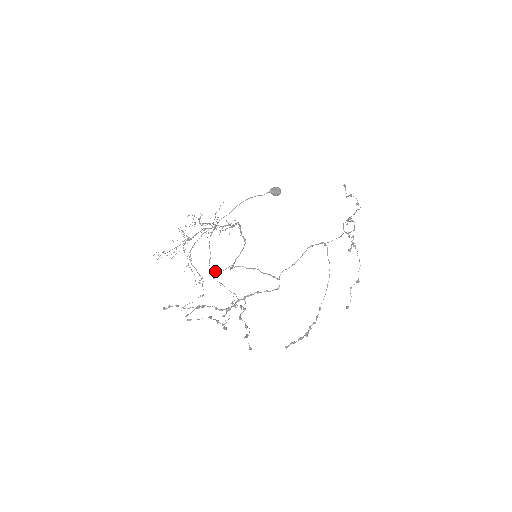
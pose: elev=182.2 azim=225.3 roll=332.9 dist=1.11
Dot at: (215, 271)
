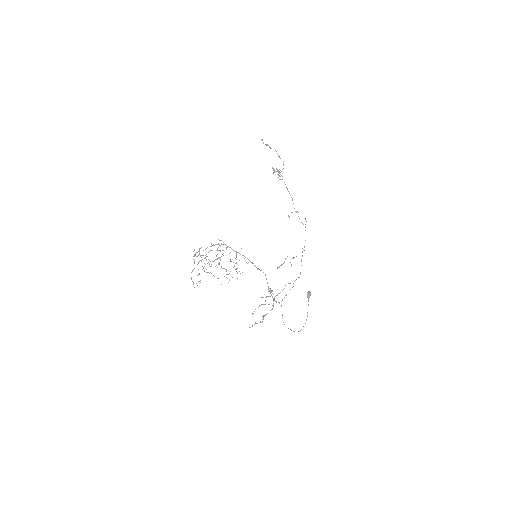
Dot at: occluded
